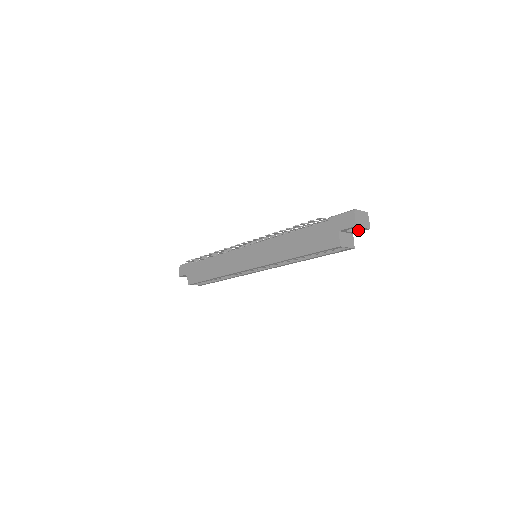
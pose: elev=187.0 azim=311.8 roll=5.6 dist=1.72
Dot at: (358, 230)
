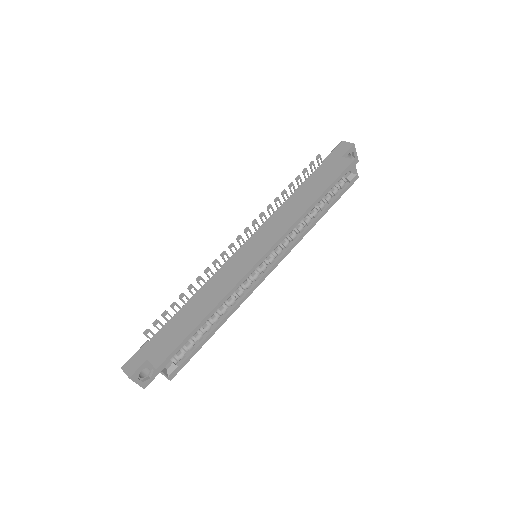
Dot at: occluded
